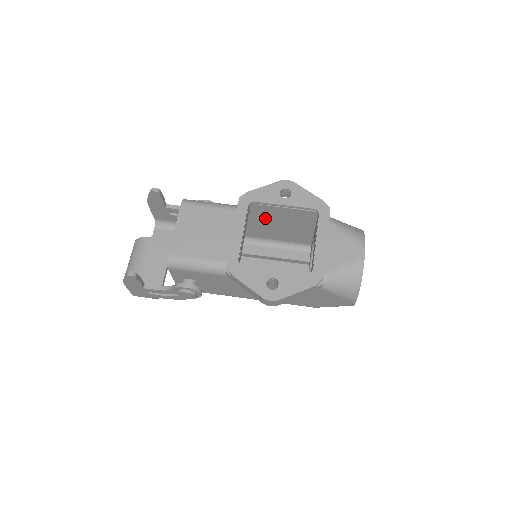
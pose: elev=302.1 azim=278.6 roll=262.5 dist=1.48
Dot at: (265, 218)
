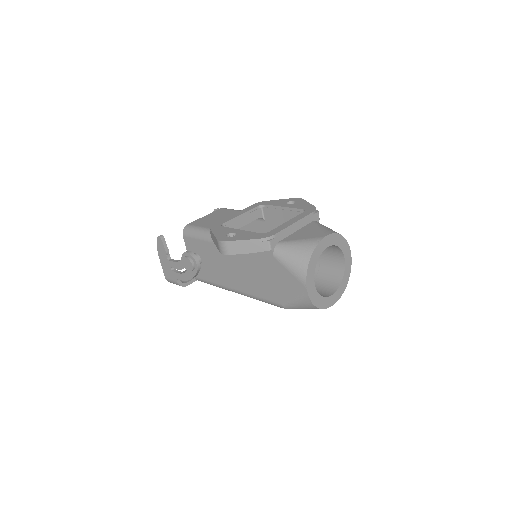
Dot at: occluded
